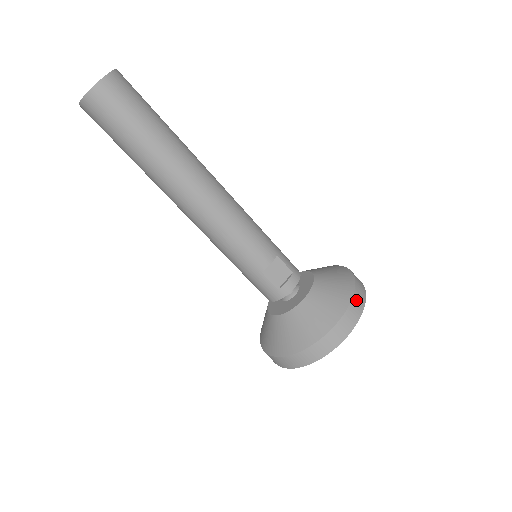
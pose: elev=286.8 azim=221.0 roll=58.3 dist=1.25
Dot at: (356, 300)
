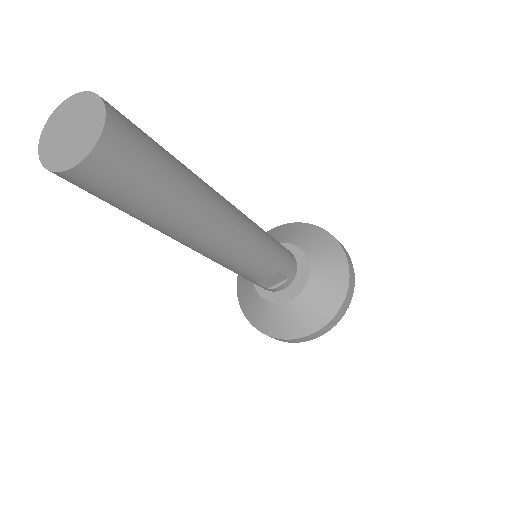
Dot at: (338, 316)
